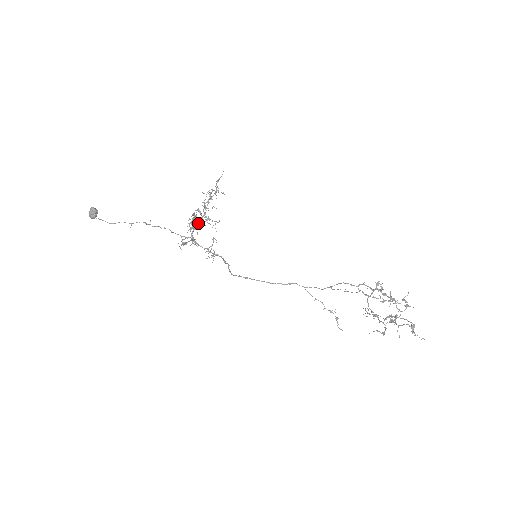
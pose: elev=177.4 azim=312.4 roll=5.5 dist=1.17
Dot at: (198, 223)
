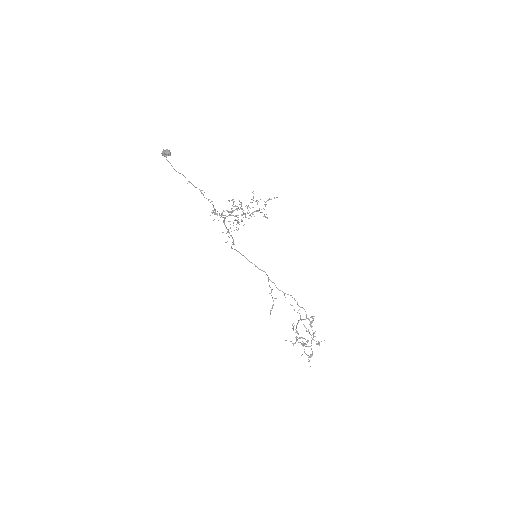
Dot at: (236, 216)
